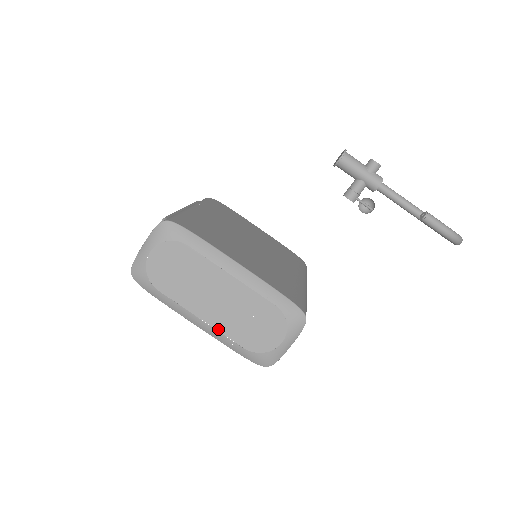
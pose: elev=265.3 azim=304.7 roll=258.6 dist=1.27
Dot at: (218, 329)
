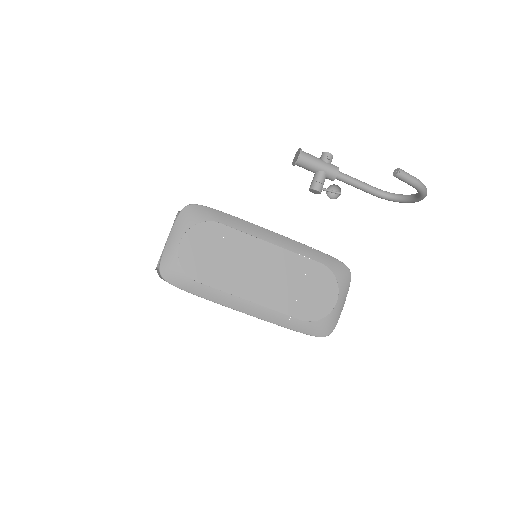
Dot at: (271, 307)
